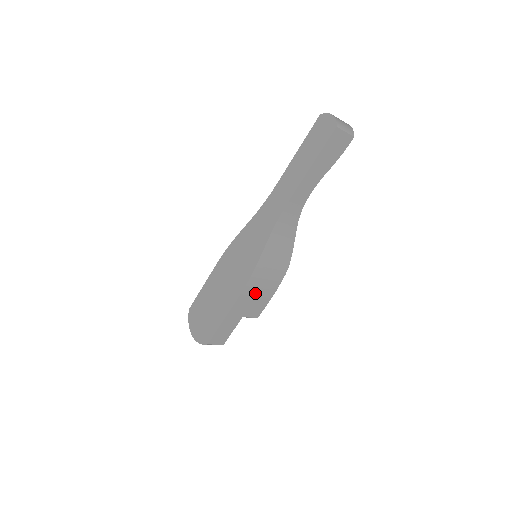
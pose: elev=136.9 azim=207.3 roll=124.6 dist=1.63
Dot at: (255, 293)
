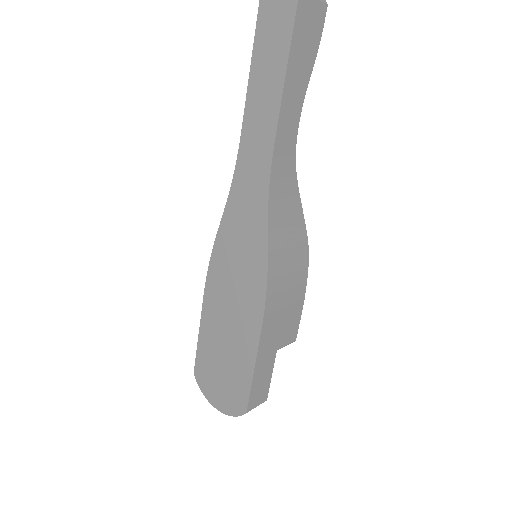
Dot at: (281, 309)
